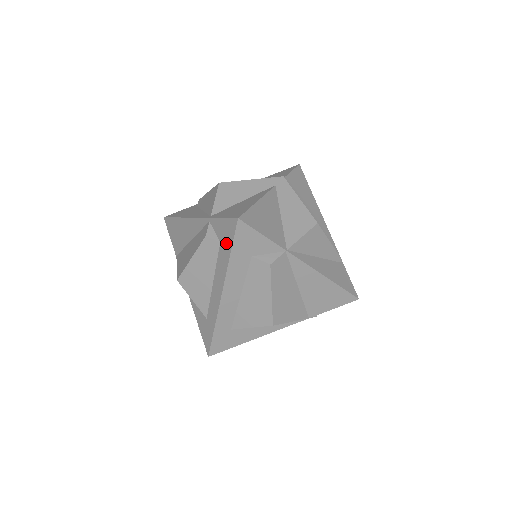
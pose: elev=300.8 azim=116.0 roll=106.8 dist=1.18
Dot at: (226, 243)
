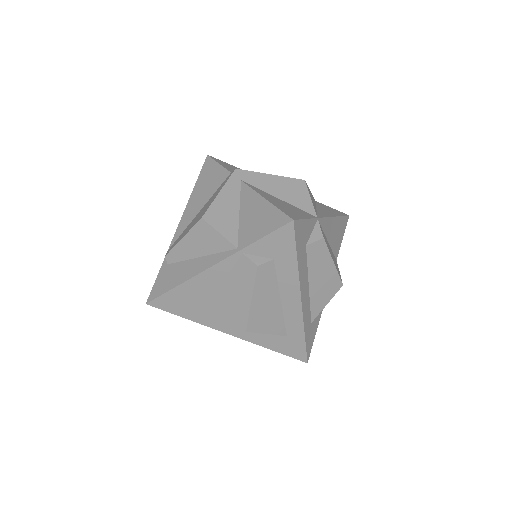
Dot at: (285, 253)
